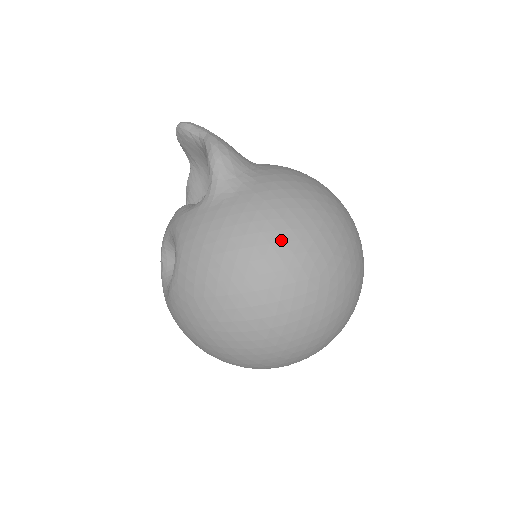
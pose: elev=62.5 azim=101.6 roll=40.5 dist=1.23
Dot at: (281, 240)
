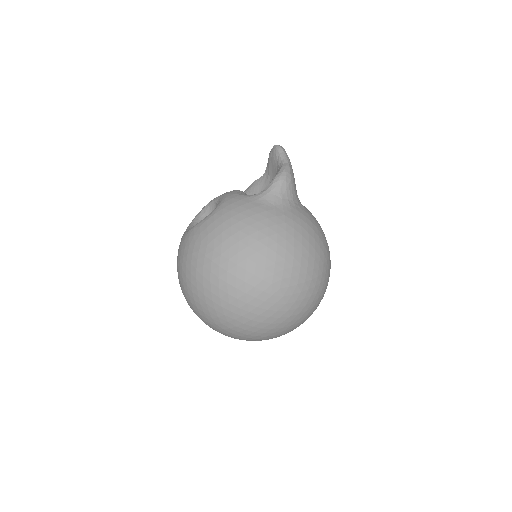
Dot at: (275, 250)
